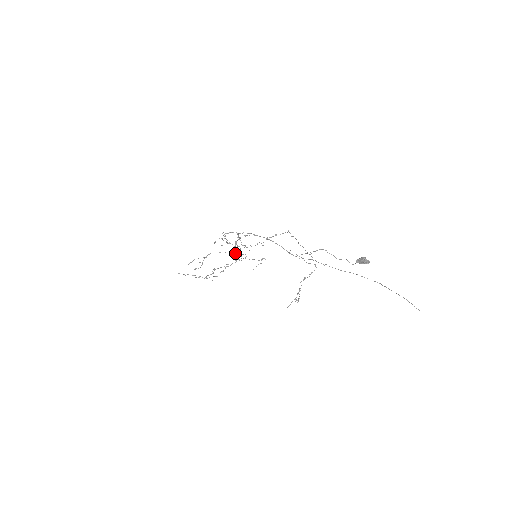
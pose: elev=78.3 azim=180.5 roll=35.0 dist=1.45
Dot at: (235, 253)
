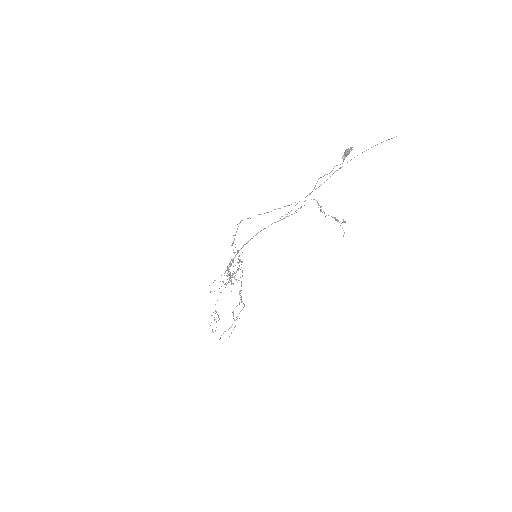
Dot at: (234, 278)
